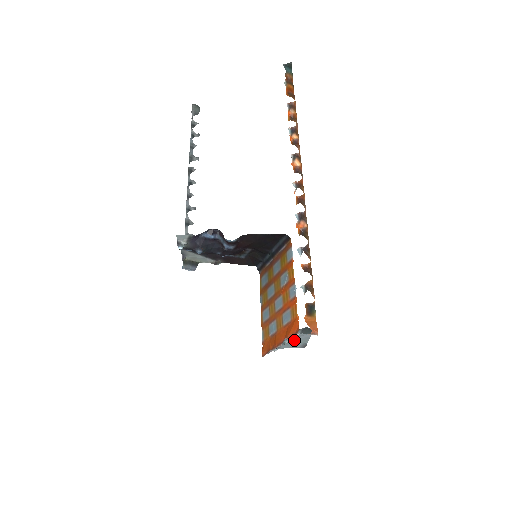
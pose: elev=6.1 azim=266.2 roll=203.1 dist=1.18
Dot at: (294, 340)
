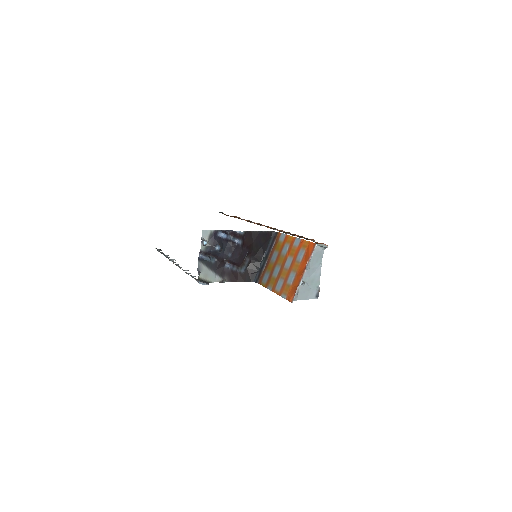
Dot at: (310, 280)
